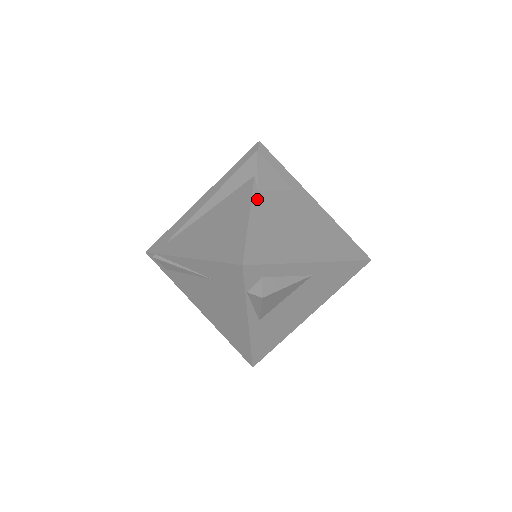
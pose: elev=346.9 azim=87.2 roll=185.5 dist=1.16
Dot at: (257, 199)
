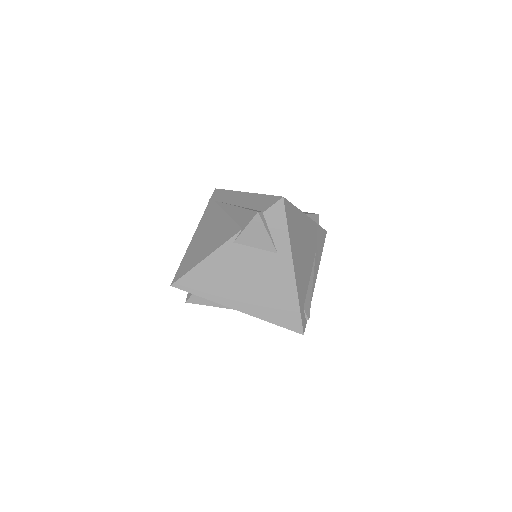
Dot at: (226, 248)
